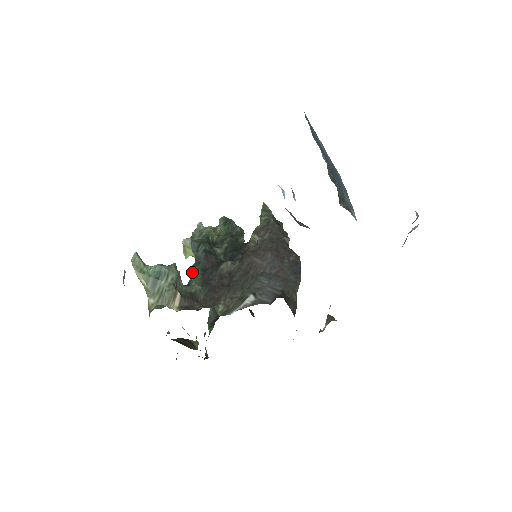
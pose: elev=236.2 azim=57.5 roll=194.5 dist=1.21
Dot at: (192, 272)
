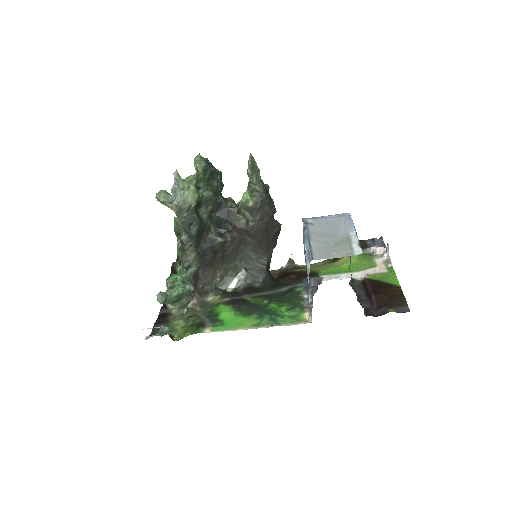
Dot at: (186, 248)
